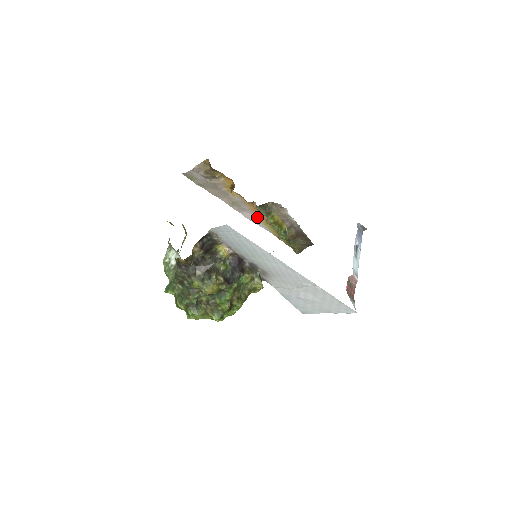
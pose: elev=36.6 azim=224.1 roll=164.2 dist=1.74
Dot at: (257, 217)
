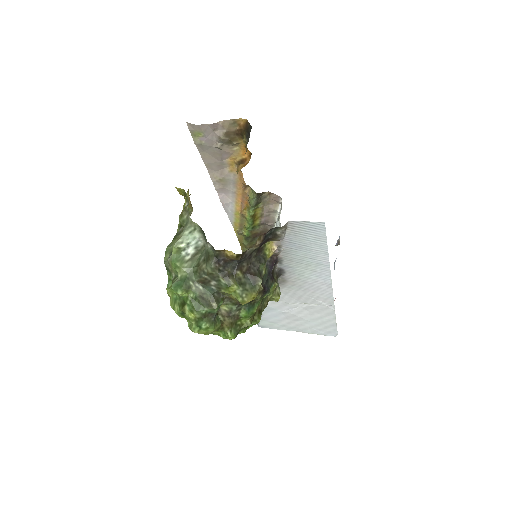
Dot at: (234, 203)
